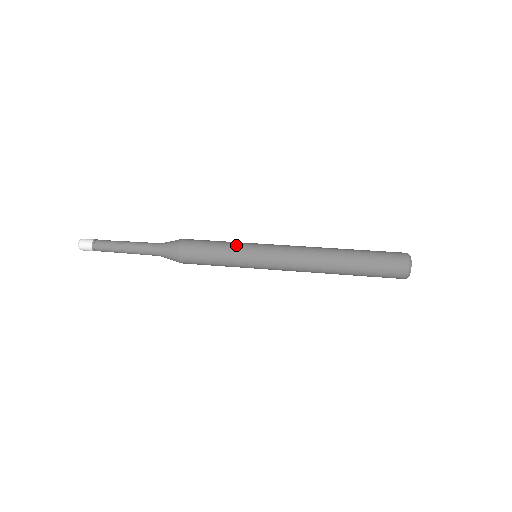
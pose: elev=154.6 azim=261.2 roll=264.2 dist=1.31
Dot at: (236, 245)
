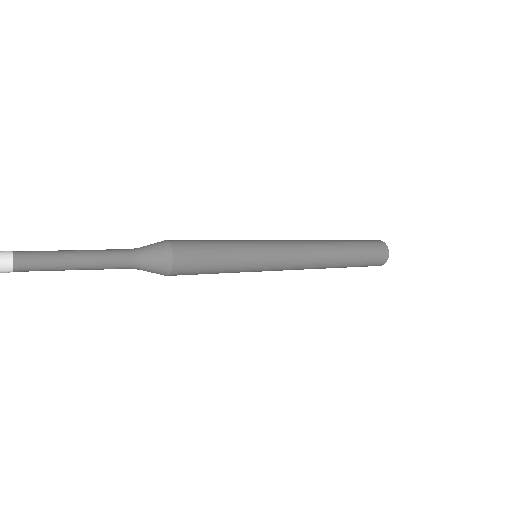
Dot at: occluded
